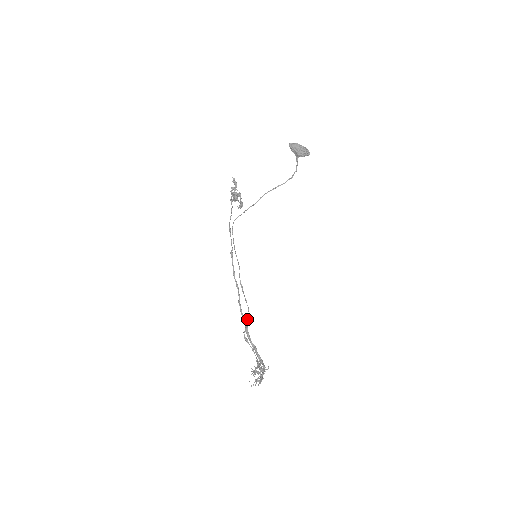
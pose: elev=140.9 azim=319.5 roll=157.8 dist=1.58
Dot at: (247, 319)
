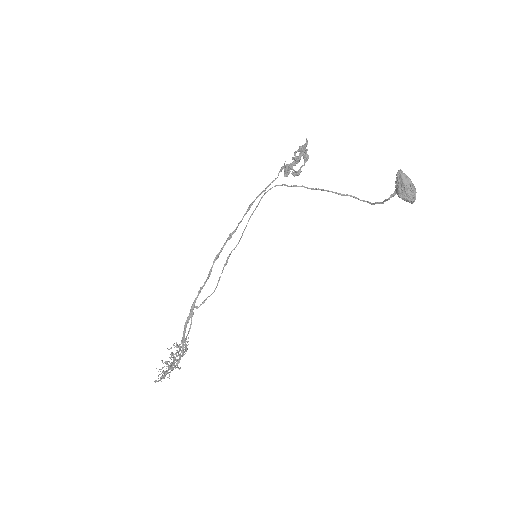
Dot at: occluded
